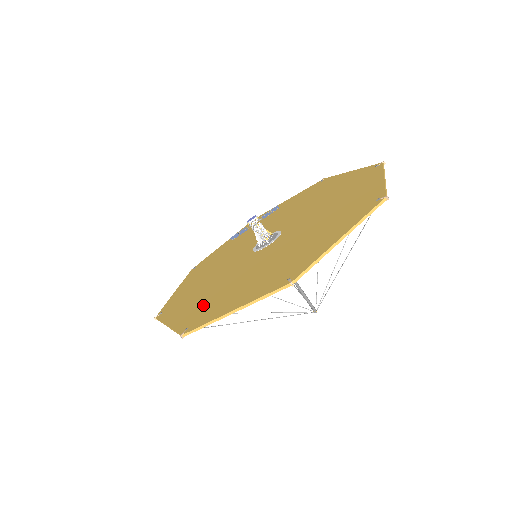
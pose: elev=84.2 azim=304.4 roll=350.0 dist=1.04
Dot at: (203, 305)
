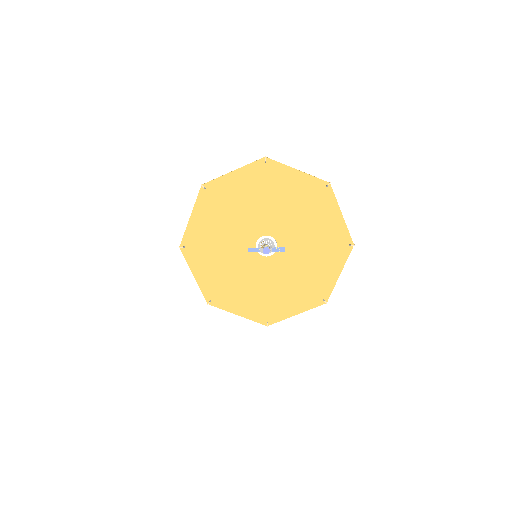
Dot at: (219, 284)
